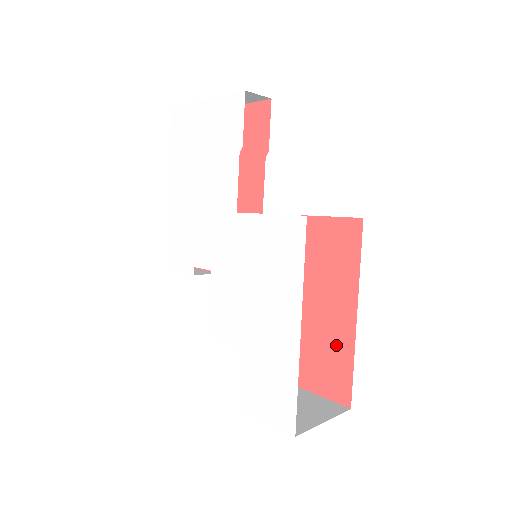
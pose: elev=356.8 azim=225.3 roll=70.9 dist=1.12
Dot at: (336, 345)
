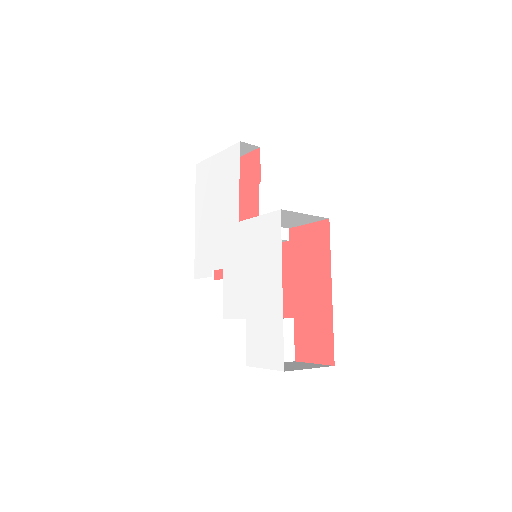
Dot at: (320, 318)
